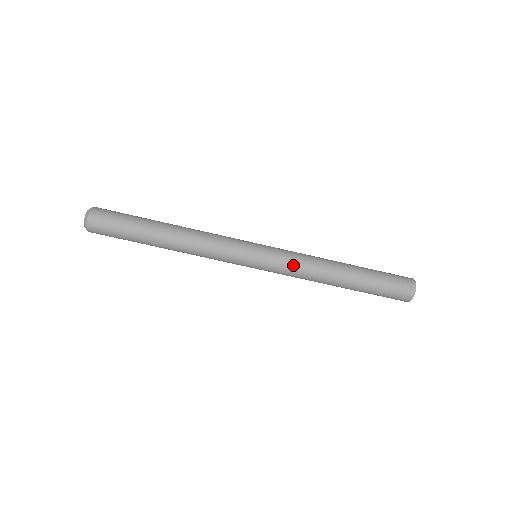
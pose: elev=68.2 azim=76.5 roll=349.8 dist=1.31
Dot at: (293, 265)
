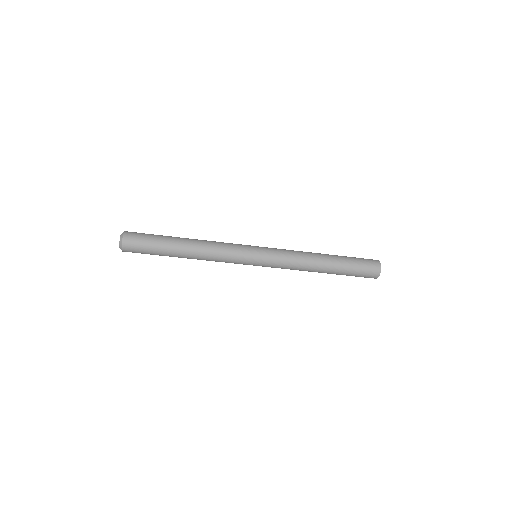
Dot at: (286, 258)
